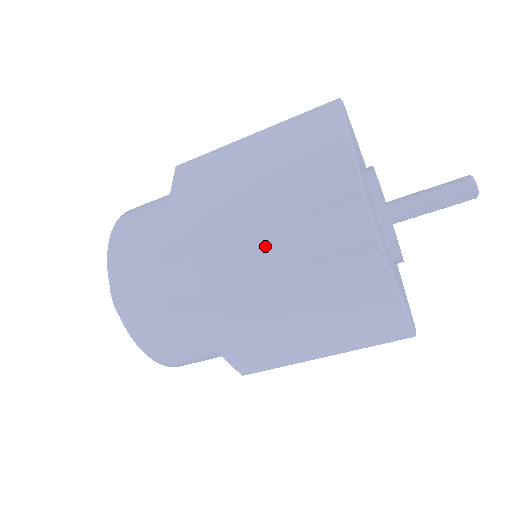
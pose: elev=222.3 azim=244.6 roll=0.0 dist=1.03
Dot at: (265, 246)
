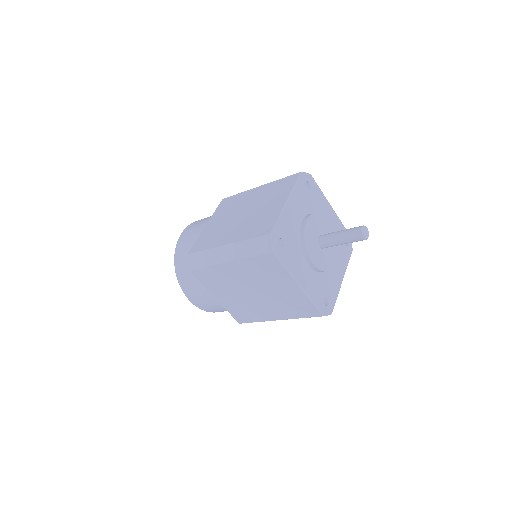
Dot at: occluded
